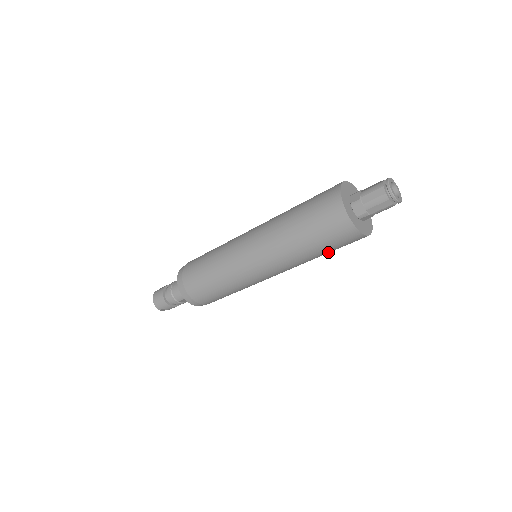
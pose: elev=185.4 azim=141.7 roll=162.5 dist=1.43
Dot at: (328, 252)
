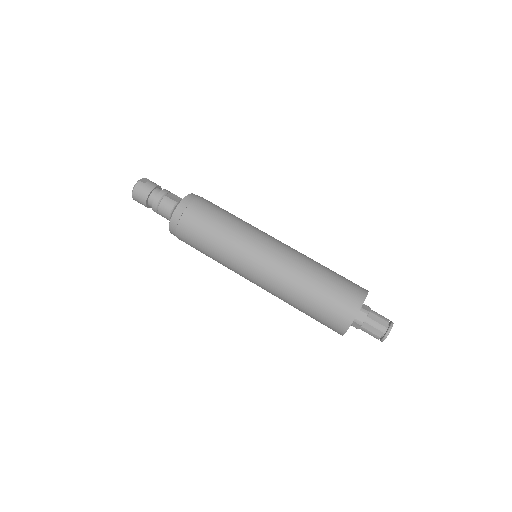
Dot at: occluded
